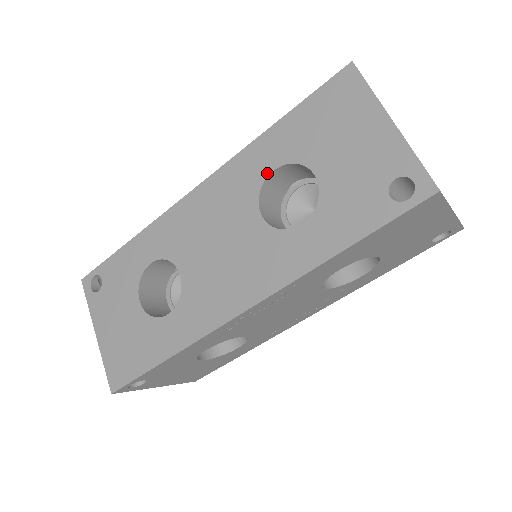
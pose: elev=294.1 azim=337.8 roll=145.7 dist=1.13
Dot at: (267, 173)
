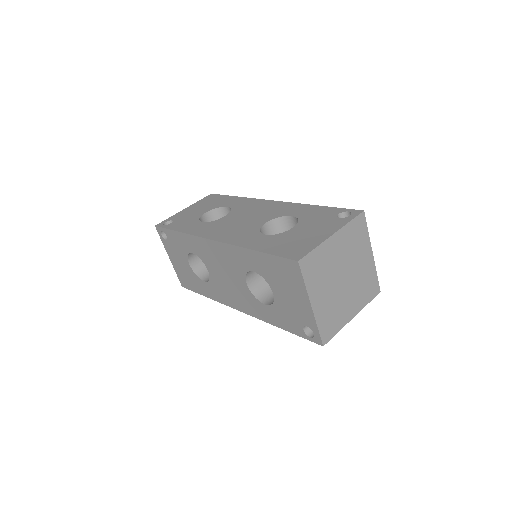
Dot at: (250, 270)
